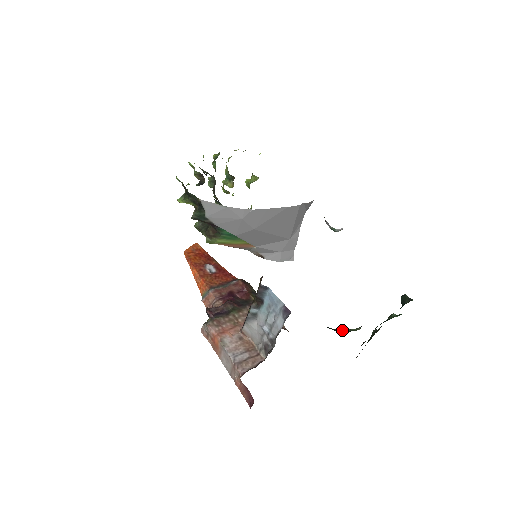
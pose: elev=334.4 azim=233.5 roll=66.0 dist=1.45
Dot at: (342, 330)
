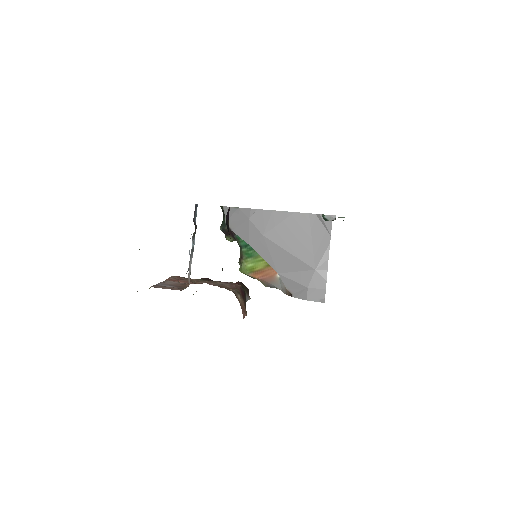
Dot at: occluded
